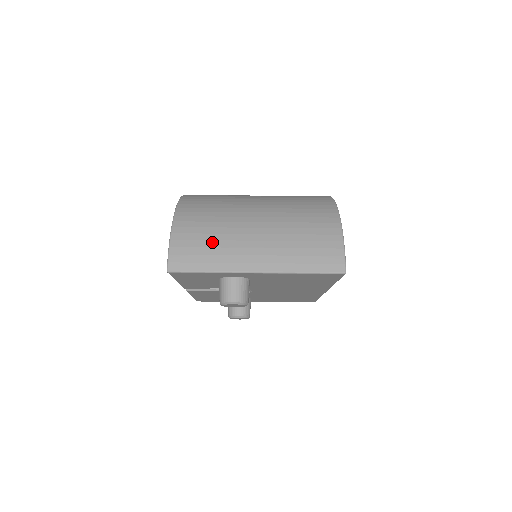
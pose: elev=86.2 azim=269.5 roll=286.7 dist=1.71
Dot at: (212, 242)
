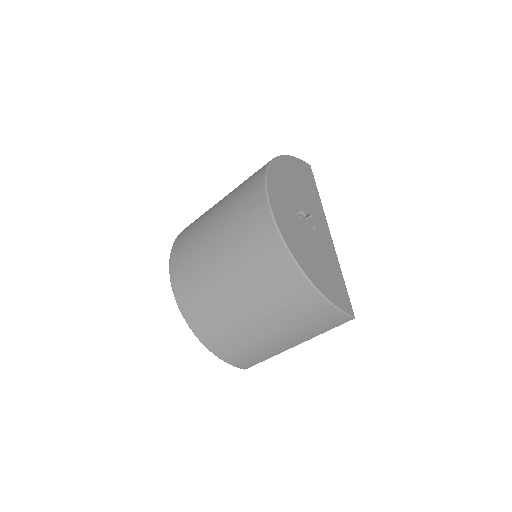
Dot at: (251, 352)
